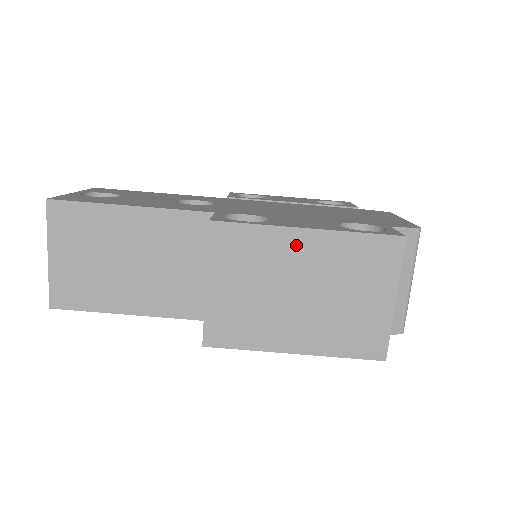
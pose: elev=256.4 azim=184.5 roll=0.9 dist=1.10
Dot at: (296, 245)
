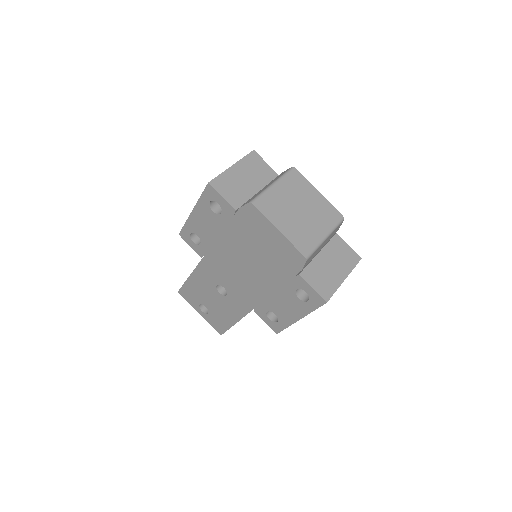
Dot at: occluded
